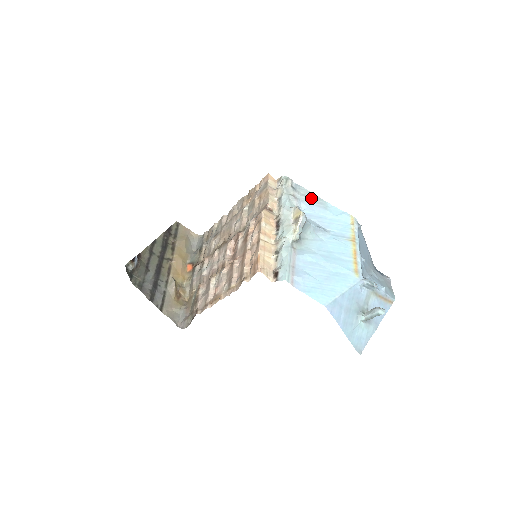
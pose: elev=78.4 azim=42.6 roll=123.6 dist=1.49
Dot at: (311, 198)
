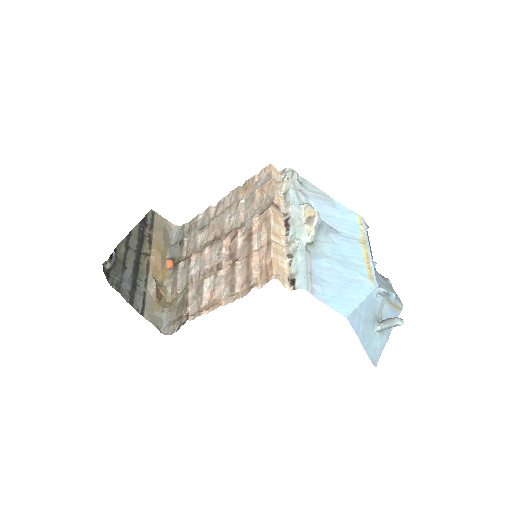
Dot at: (318, 194)
